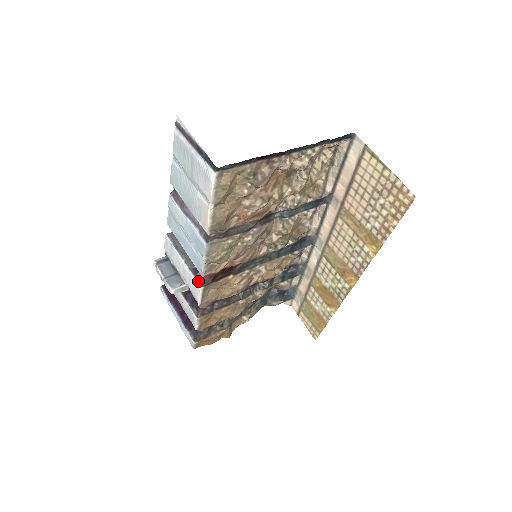
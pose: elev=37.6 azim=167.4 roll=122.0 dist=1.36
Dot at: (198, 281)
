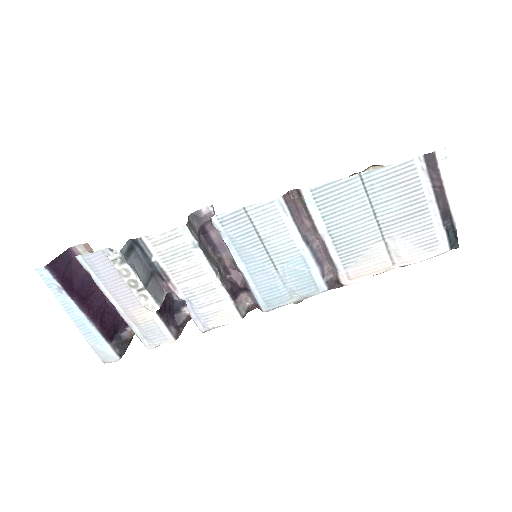
Dot at: (240, 310)
